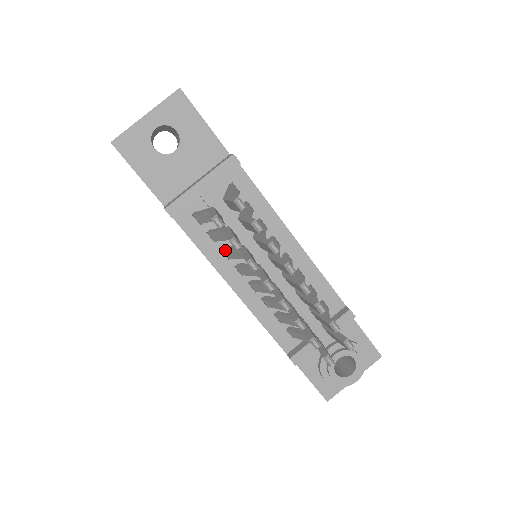
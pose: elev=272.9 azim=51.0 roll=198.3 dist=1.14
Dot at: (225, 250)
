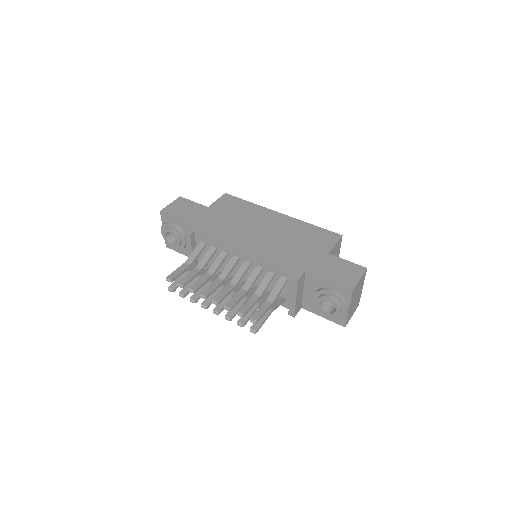
Dot at: occluded
